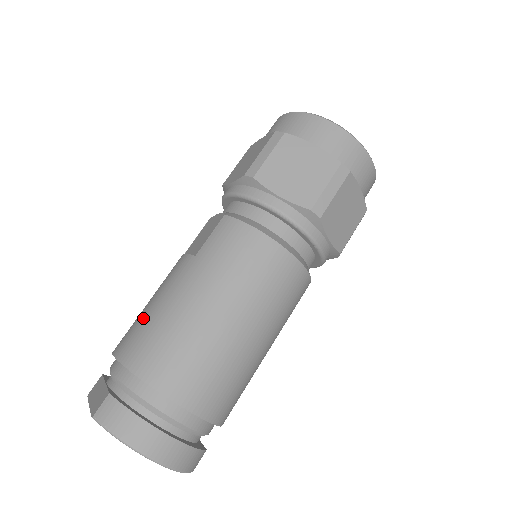
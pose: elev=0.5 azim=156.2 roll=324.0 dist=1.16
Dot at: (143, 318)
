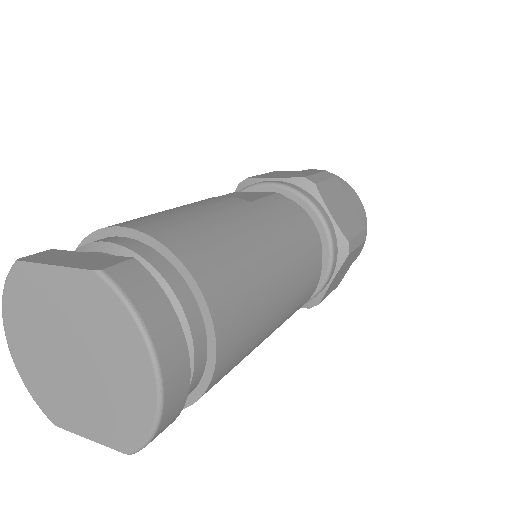
Dot at: (180, 215)
